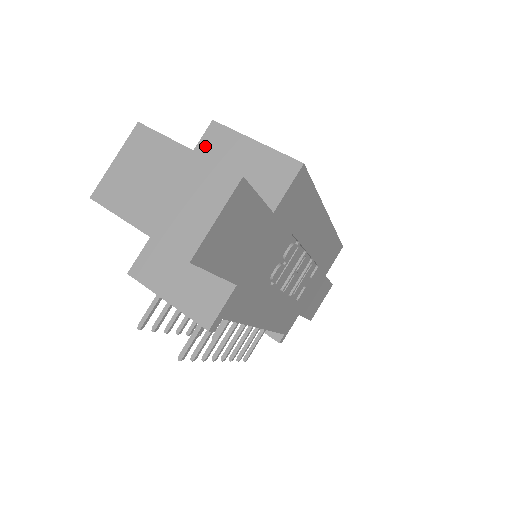
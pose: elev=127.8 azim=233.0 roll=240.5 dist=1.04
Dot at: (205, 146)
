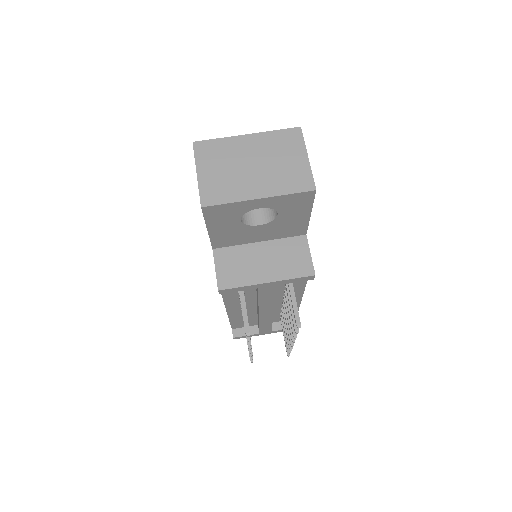
Dot at: occluded
